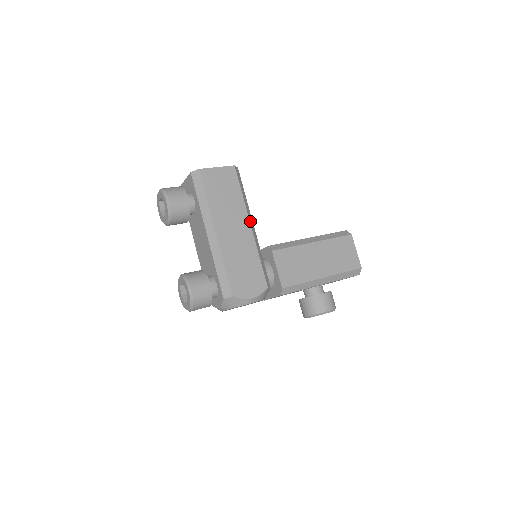
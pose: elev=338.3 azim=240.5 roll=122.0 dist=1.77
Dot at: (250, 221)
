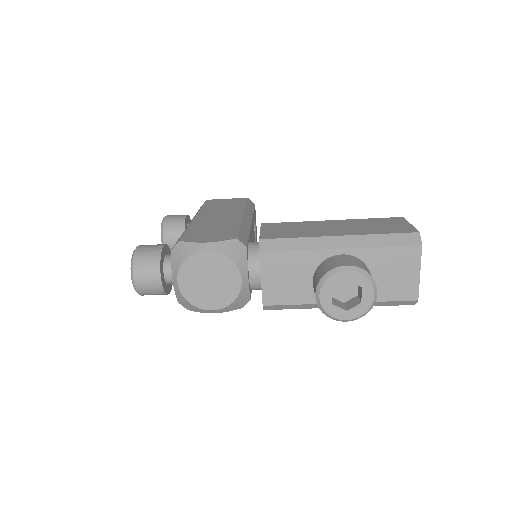
Dot at: (245, 215)
